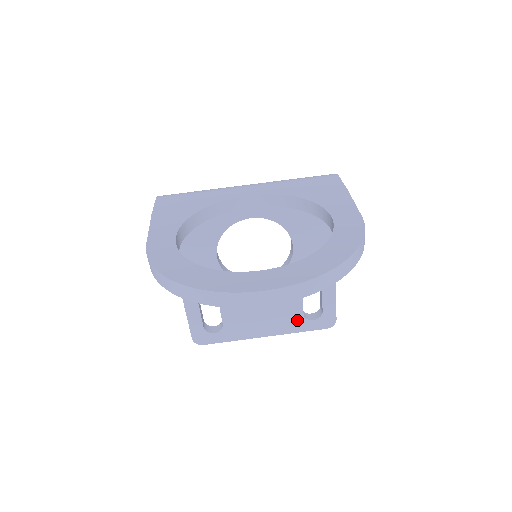
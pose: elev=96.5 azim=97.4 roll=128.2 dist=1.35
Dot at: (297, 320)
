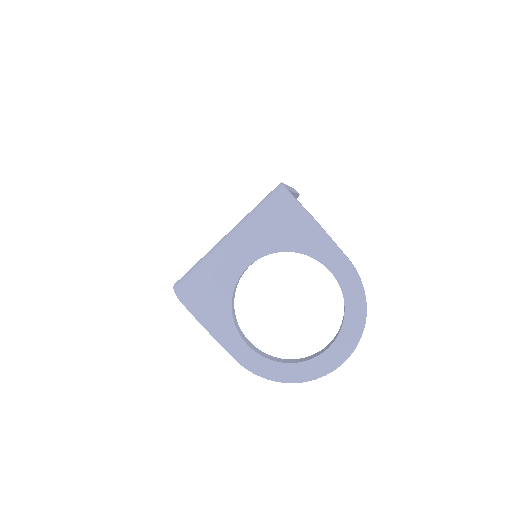
Dot at: occluded
